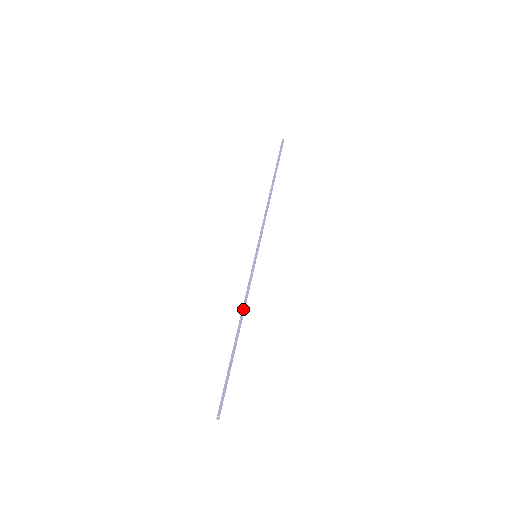
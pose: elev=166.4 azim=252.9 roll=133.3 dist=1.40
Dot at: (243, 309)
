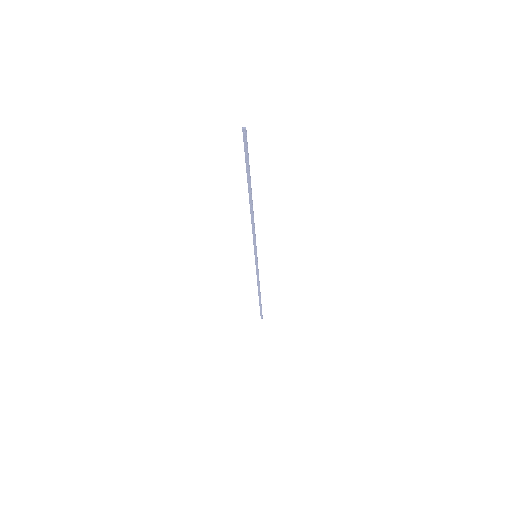
Dot at: (258, 284)
